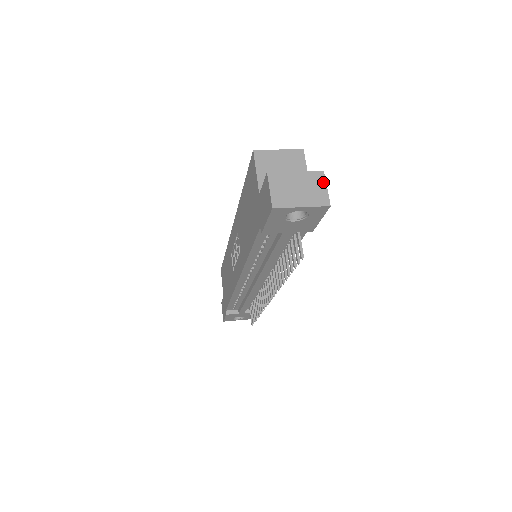
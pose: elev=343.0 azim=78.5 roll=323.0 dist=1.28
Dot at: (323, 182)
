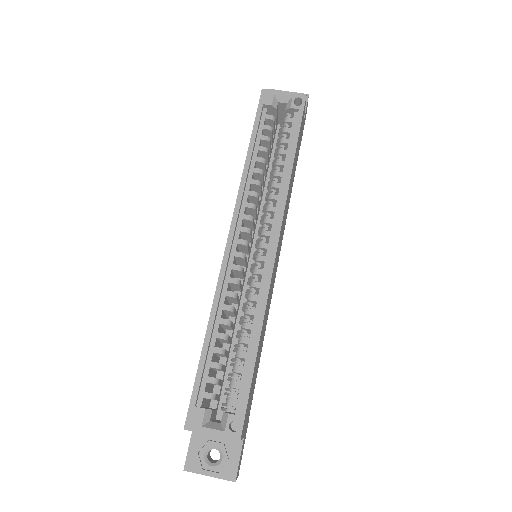
Dot at: occluded
